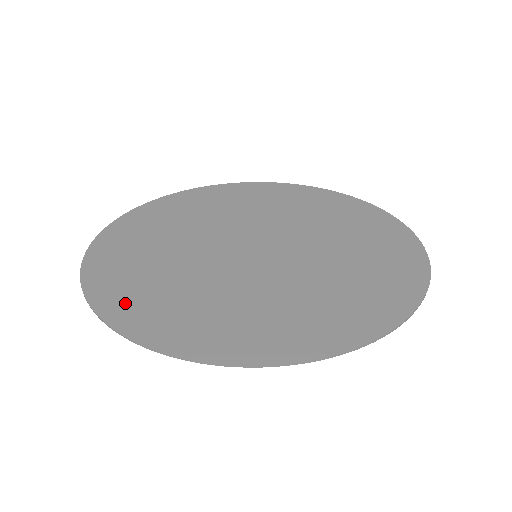
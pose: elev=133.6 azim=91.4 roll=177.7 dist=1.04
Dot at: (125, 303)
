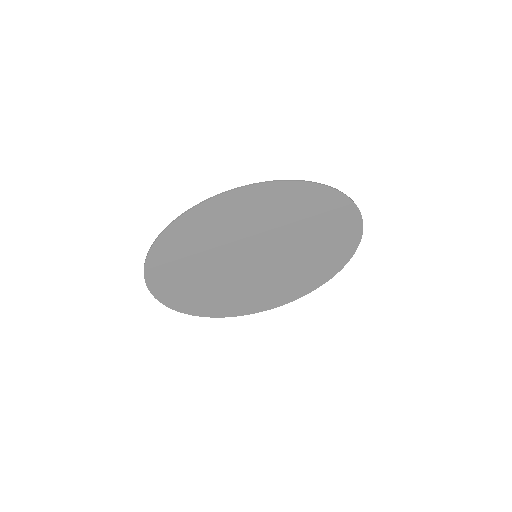
Dot at: (193, 304)
